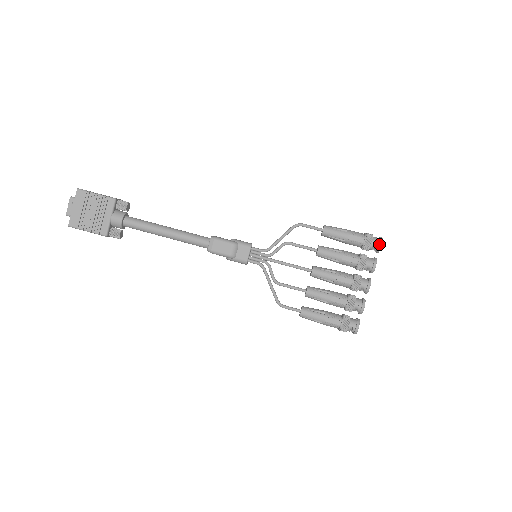
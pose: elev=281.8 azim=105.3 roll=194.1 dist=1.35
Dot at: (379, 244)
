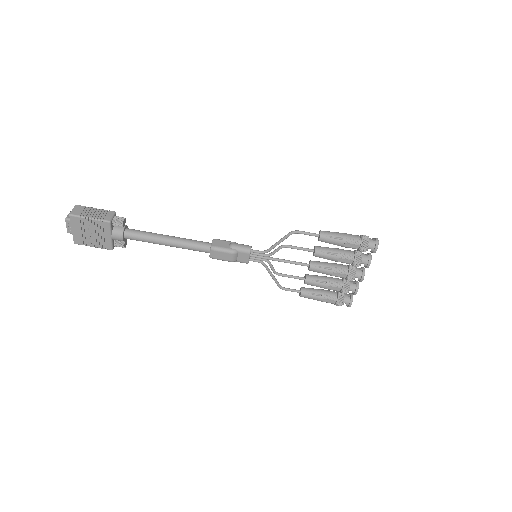
Dot at: (374, 250)
